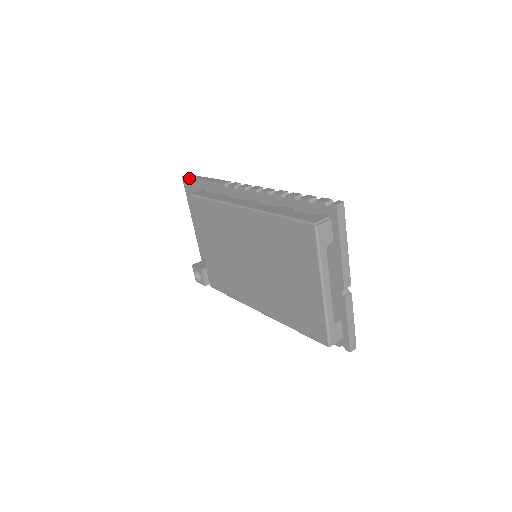
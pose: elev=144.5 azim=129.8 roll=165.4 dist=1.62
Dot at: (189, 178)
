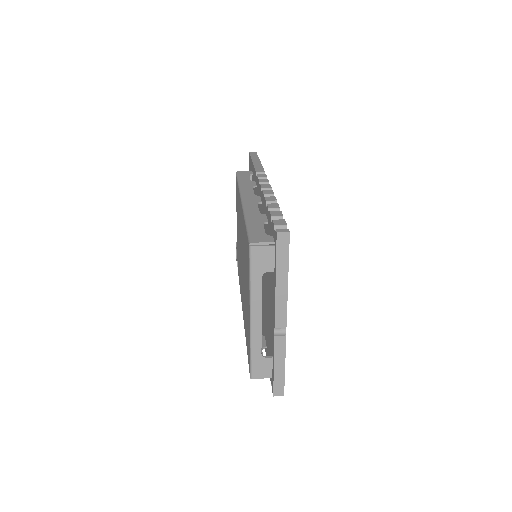
Dot at: (250, 156)
